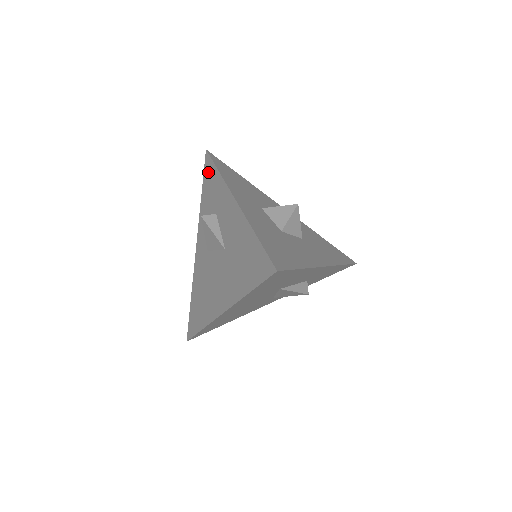
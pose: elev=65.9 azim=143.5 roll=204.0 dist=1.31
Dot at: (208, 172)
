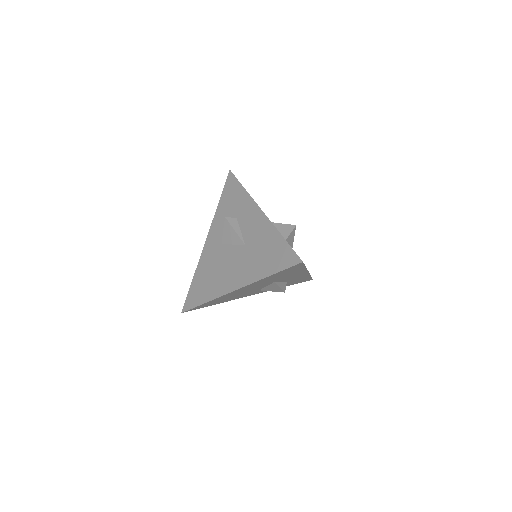
Dot at: (231, 187)
